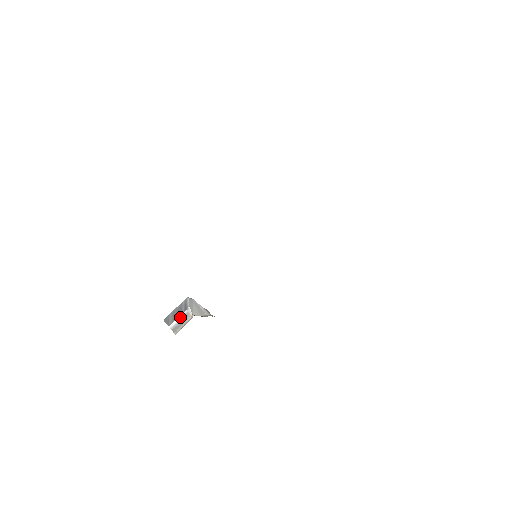
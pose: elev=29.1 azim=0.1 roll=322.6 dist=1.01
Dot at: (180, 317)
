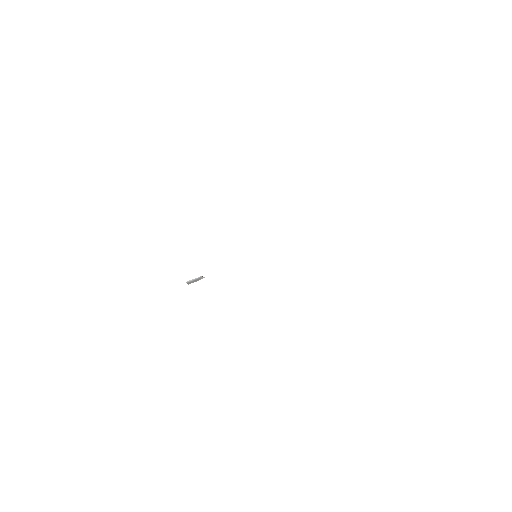
Dot at: (195, 278)
